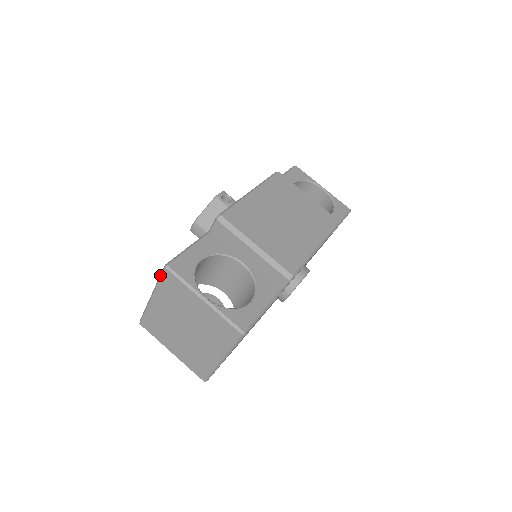
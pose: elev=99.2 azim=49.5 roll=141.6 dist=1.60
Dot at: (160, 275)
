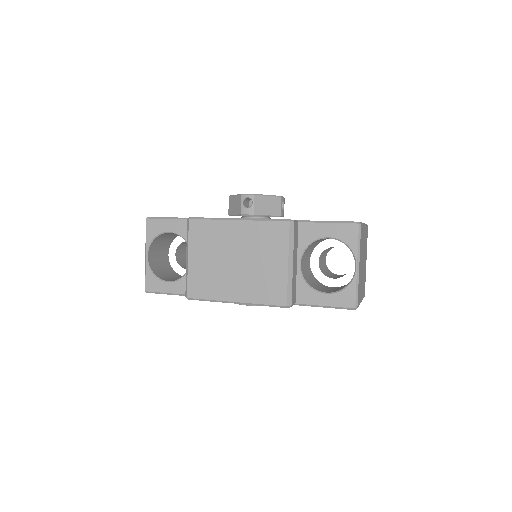
Dot at: occluded
